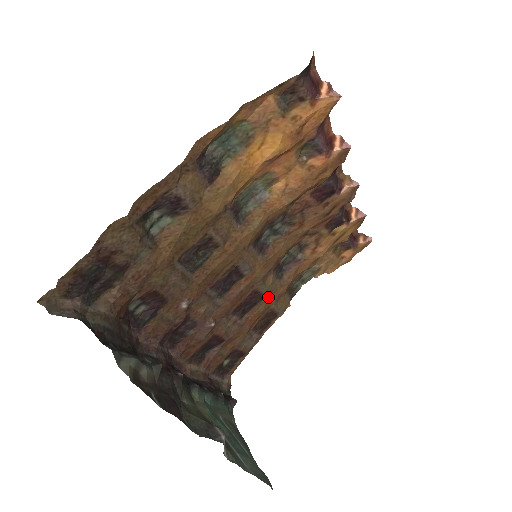
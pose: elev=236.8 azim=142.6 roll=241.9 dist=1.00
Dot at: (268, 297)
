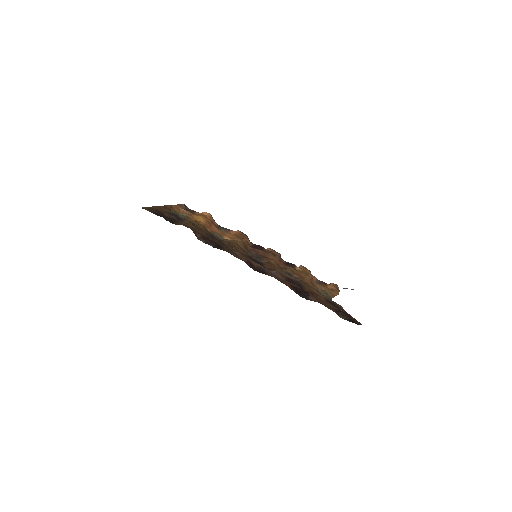
Dot at: (306, 287)
